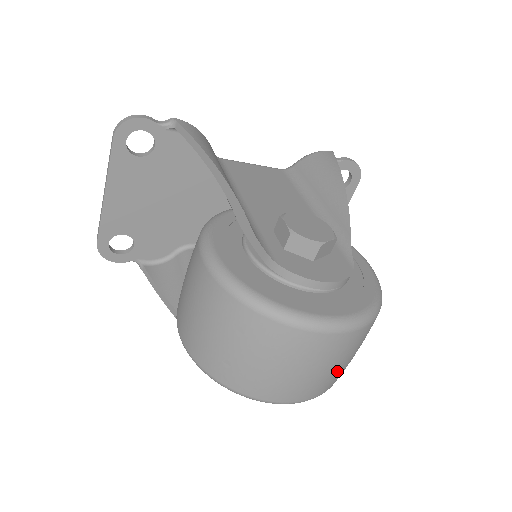
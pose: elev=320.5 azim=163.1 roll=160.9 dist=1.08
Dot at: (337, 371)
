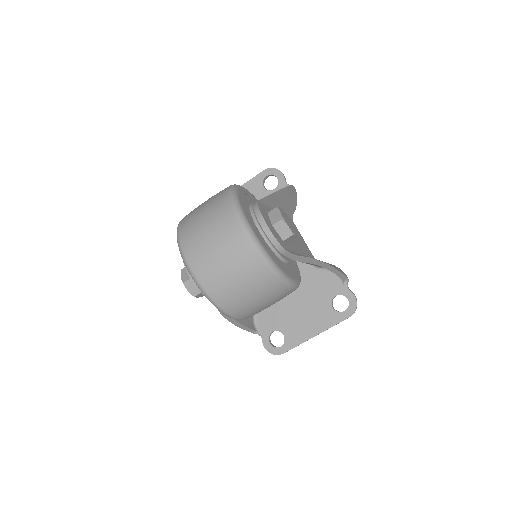
Dot at: (222, 272)
